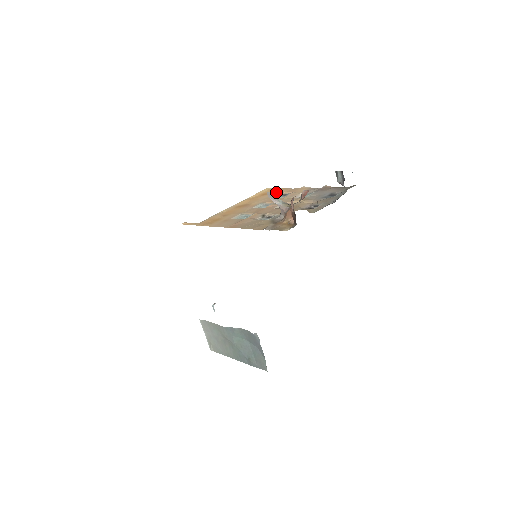
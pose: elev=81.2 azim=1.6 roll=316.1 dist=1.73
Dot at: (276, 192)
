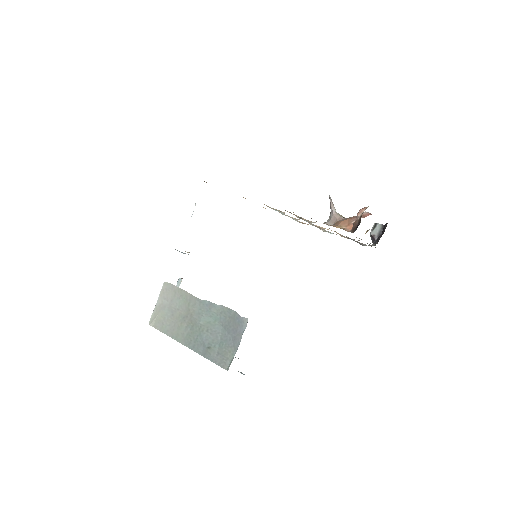
Dot at: occluded
